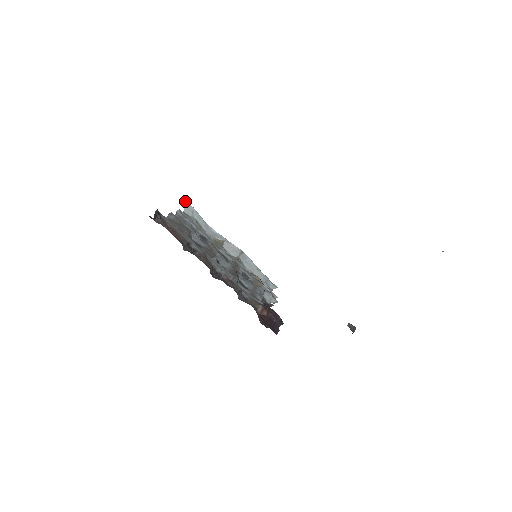
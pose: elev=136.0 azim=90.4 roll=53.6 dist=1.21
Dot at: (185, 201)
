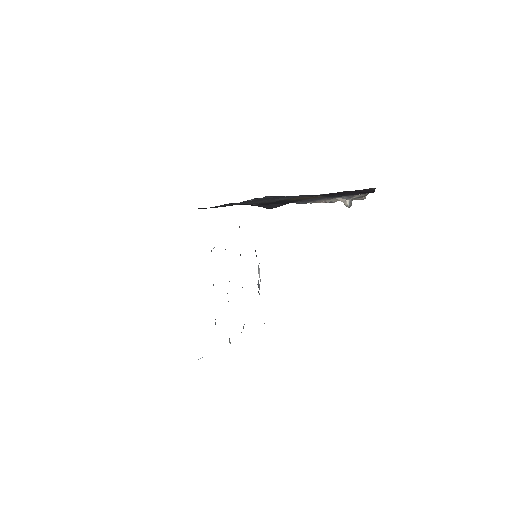
Dot at: occluded
